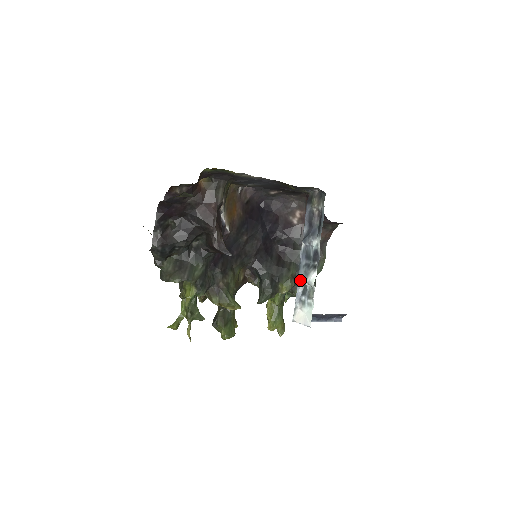
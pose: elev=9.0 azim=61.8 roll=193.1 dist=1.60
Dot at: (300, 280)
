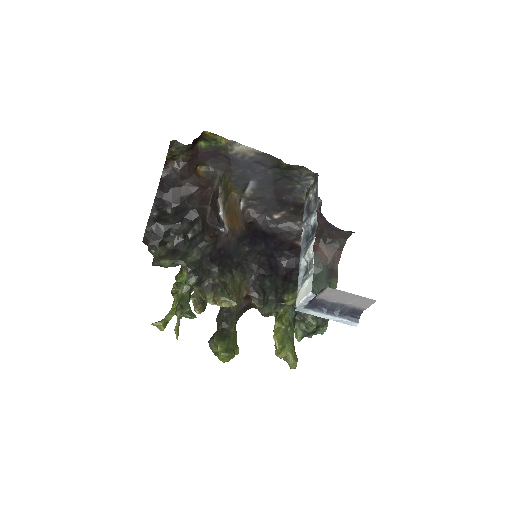
Dot at: (301, 263)
